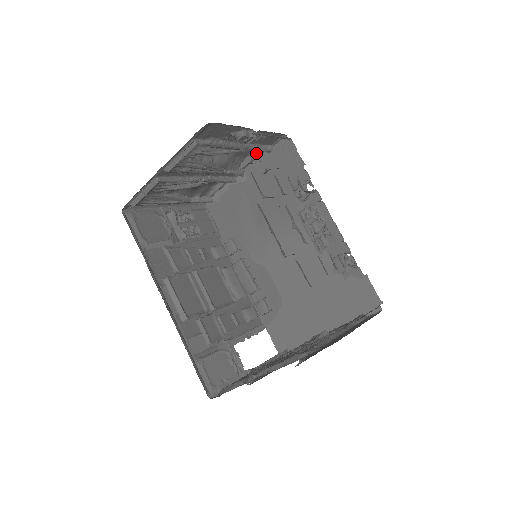
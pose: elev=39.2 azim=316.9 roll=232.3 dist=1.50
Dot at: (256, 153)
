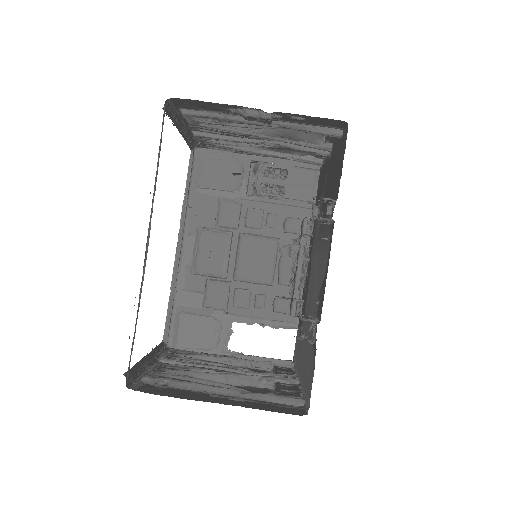
Dot at: occluded
